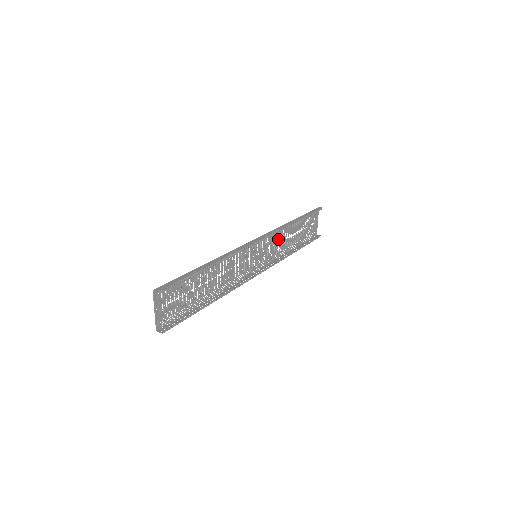
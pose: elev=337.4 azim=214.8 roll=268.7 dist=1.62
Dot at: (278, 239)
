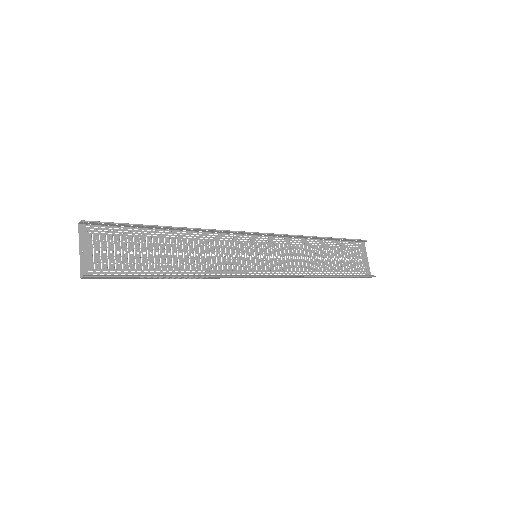
Dot at: (296, 253)
